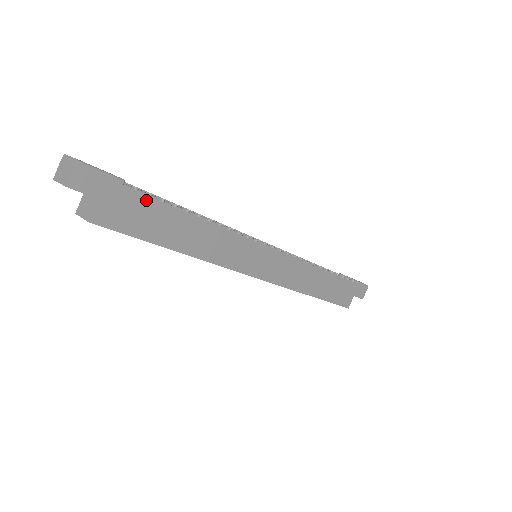
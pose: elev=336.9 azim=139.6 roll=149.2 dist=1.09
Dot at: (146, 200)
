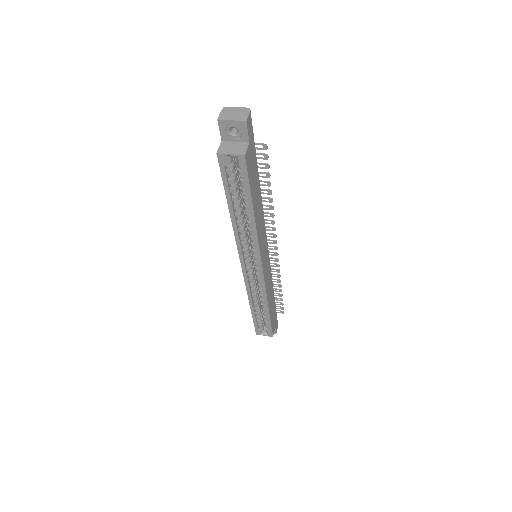
Dot at: (256, 162)
